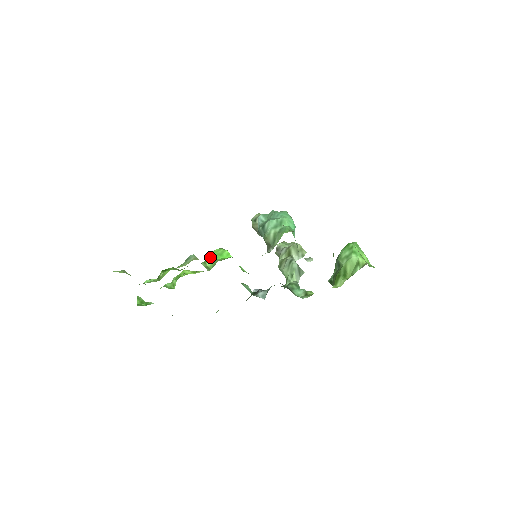
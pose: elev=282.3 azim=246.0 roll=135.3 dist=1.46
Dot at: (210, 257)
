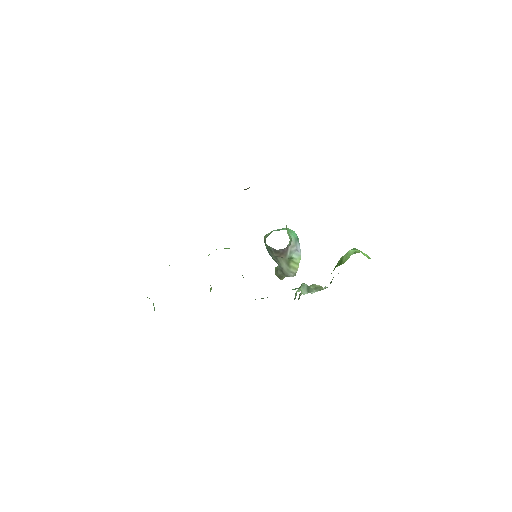
Dot at: occluded
